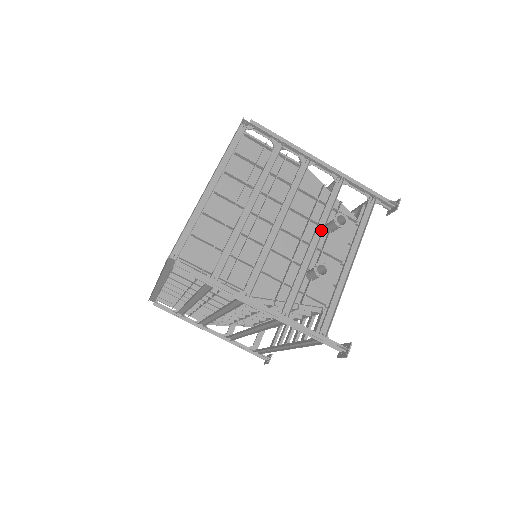
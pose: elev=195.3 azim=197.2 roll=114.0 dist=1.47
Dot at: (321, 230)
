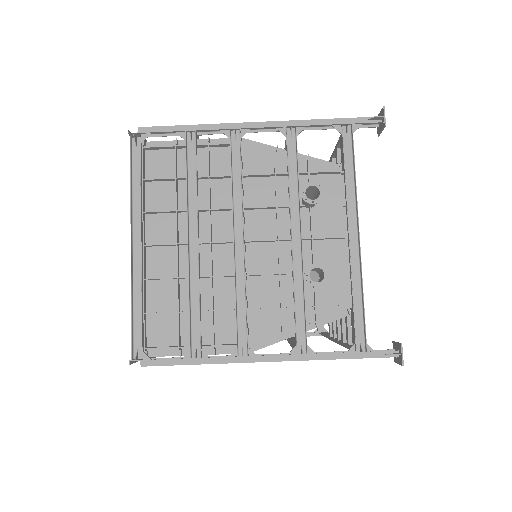
Dot at: (297, 213)
